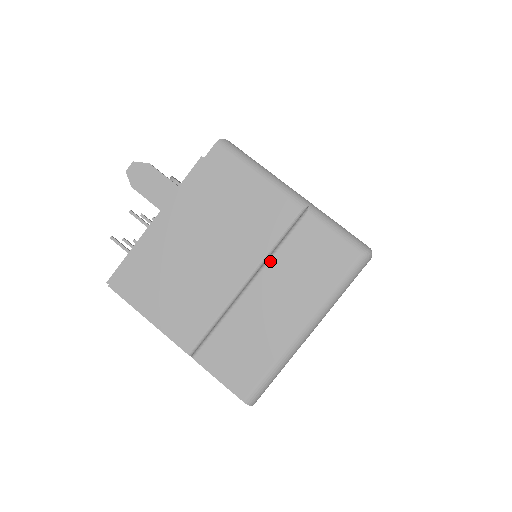
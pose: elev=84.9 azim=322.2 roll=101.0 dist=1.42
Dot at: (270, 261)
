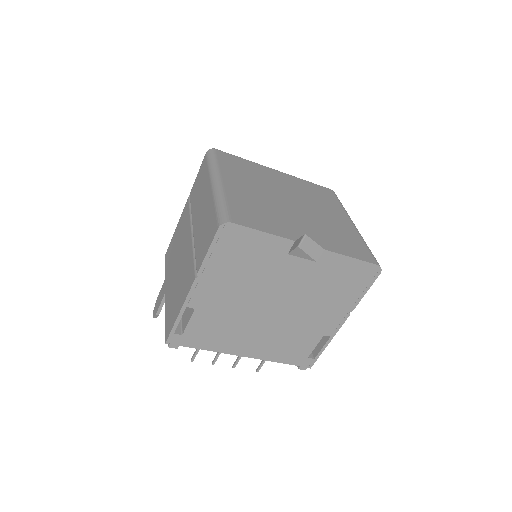
Dot at: (192, 215)
